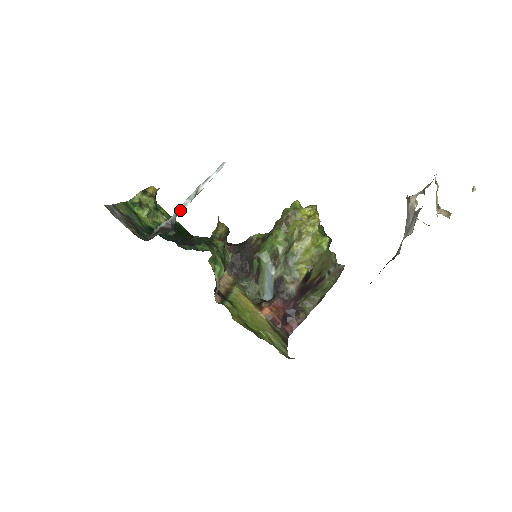
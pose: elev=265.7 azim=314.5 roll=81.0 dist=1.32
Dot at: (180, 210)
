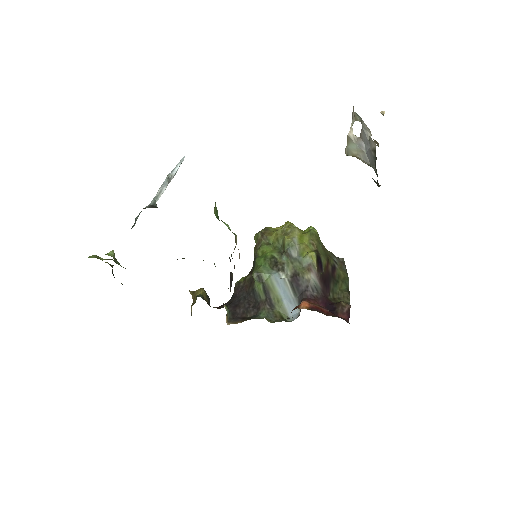
Dot at: (158, 195)
